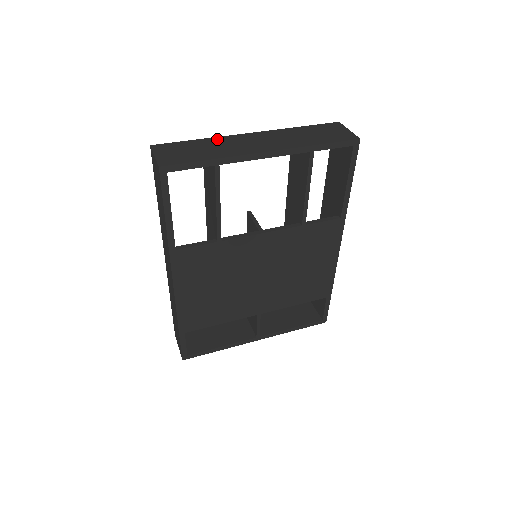
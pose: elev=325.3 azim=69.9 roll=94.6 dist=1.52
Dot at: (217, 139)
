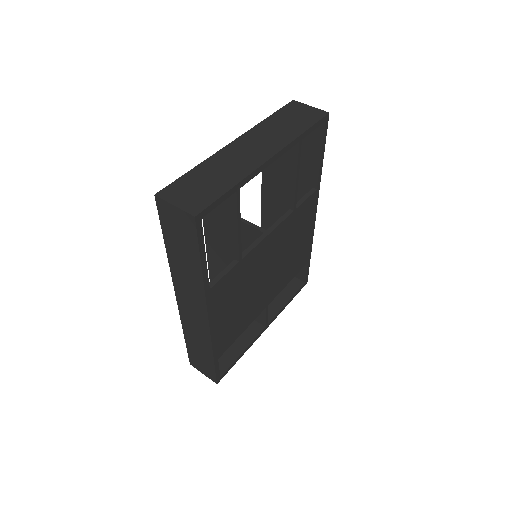
Dot at: (211, 161)
